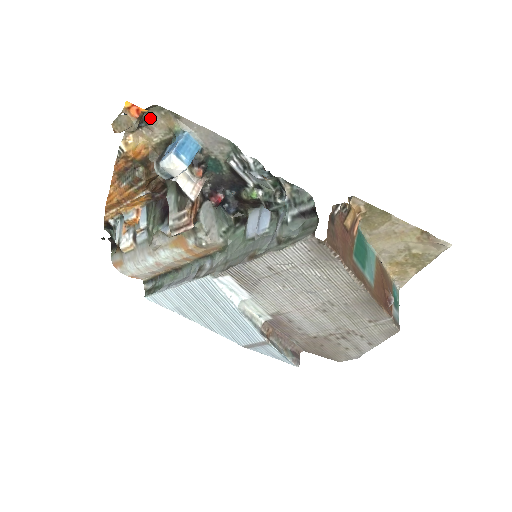
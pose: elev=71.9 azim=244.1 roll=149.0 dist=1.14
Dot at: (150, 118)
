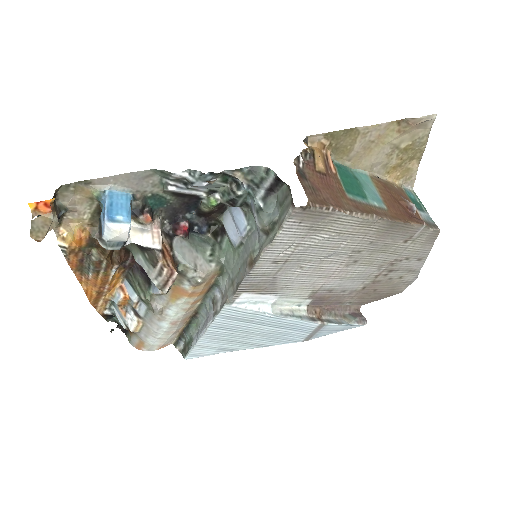
Dot at: (65, 201)
